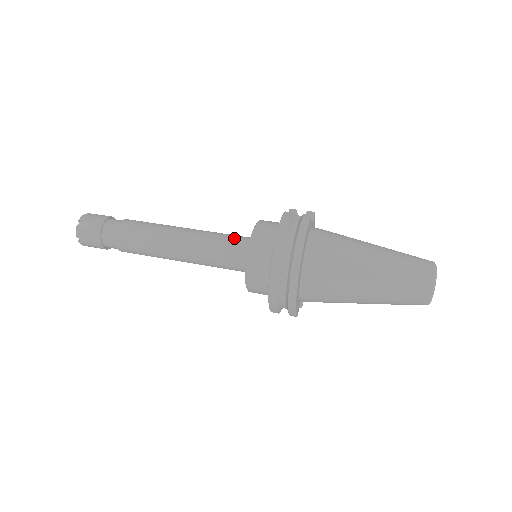
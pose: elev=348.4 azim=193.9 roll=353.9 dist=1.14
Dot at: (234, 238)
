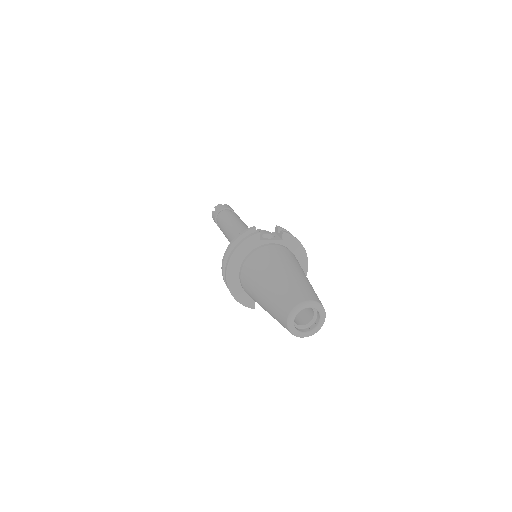
Dot at: occluded
